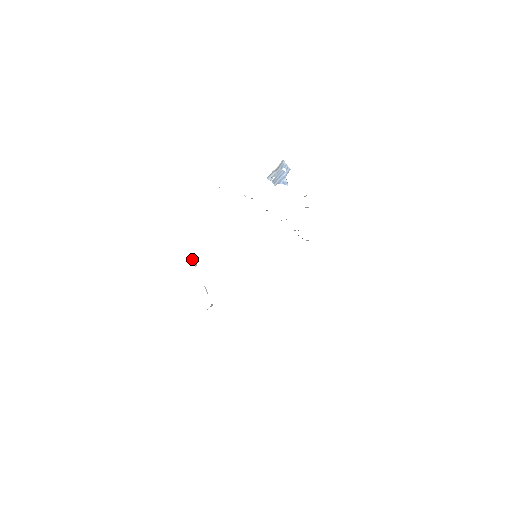
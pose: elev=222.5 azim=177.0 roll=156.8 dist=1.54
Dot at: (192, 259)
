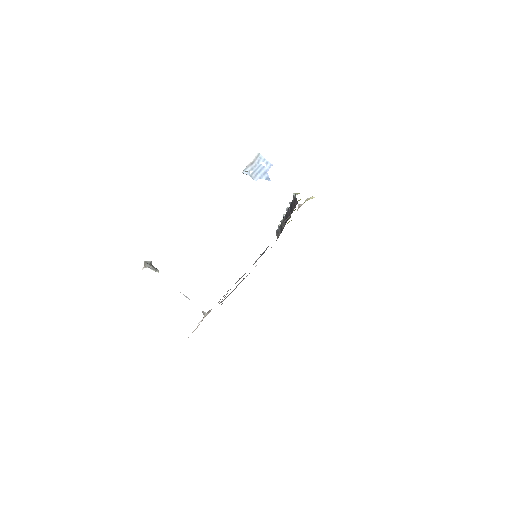
Dot at: (152, 265)
